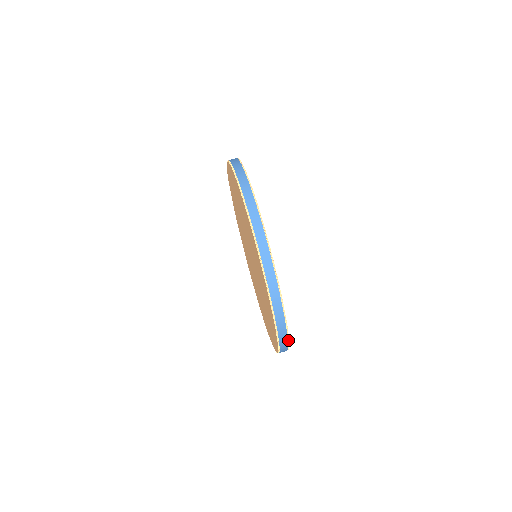
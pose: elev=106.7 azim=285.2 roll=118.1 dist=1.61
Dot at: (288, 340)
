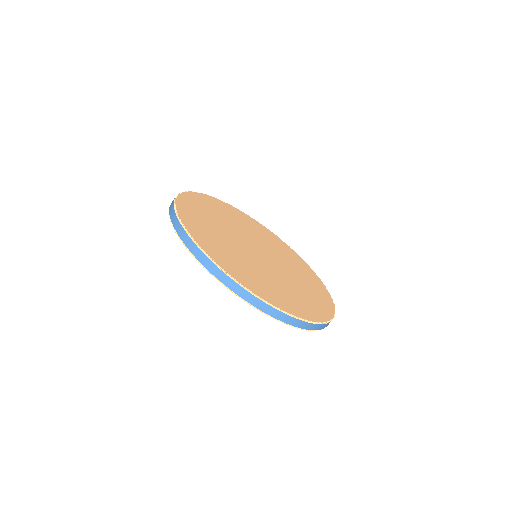
Dot at: (325, 287)
